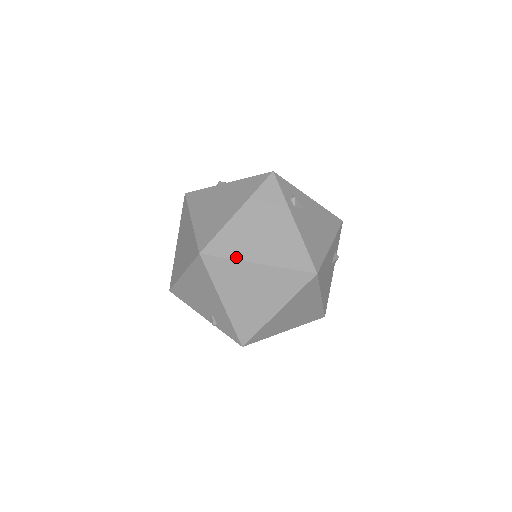
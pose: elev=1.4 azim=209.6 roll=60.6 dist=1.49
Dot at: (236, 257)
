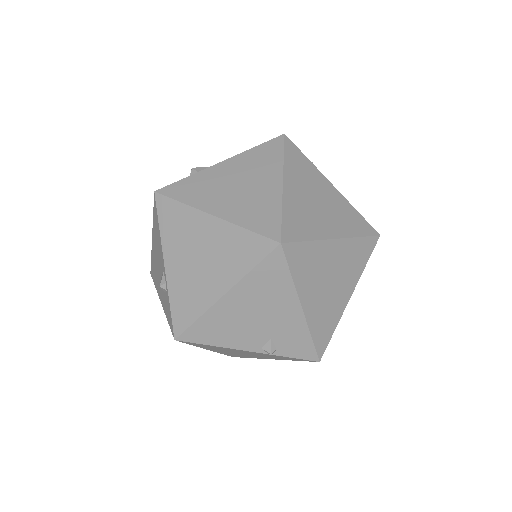
Dot at: (315, 237)
